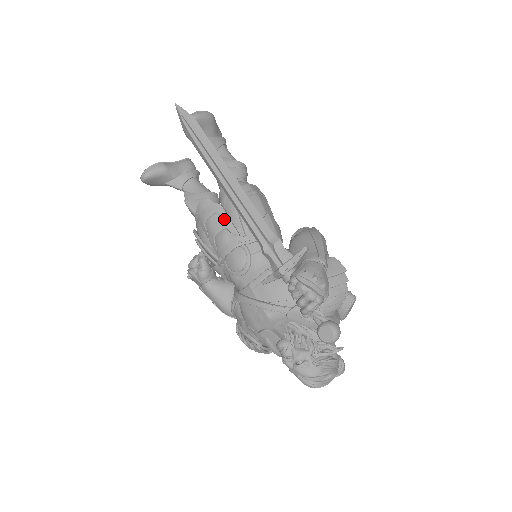
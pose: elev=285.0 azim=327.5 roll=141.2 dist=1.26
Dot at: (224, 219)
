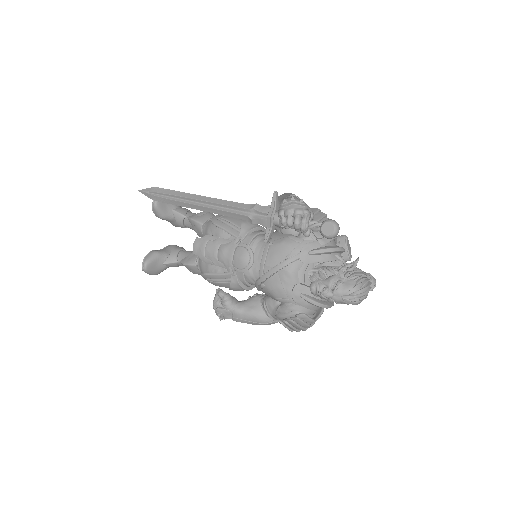
Dot at: (215, 240)
